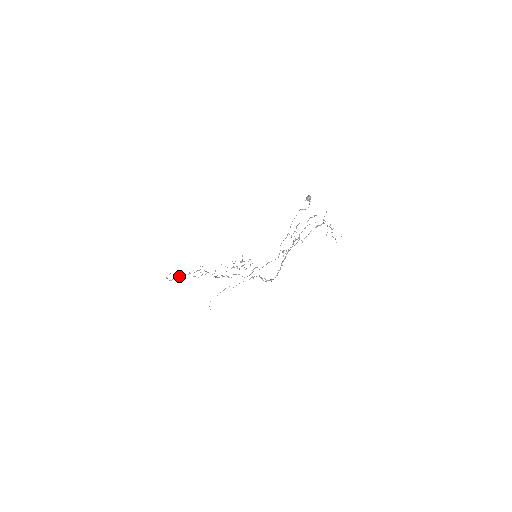
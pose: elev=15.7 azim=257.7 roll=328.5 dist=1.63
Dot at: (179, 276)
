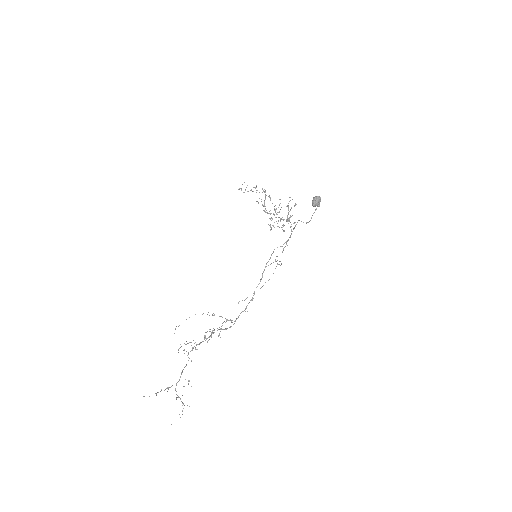
Dot at: (251, 189)
